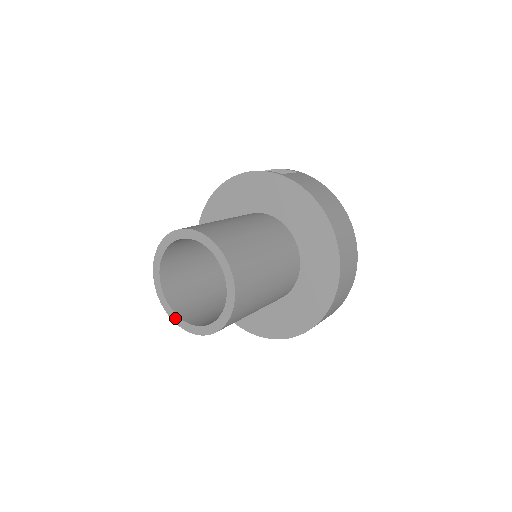
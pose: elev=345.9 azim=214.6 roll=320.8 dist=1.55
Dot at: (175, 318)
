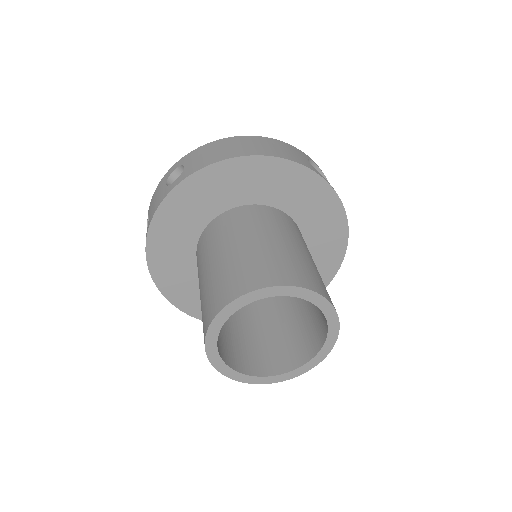
Dot at: (212, 350)
